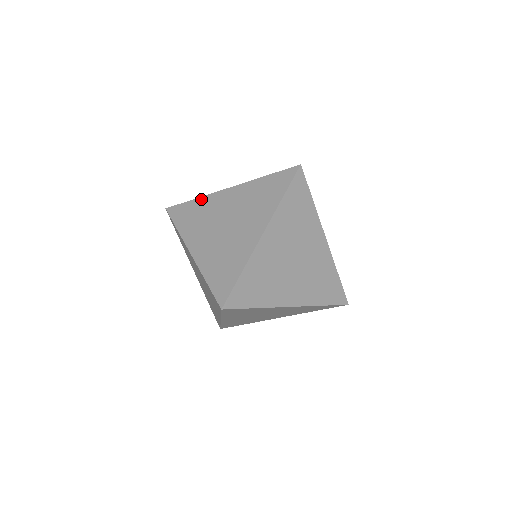
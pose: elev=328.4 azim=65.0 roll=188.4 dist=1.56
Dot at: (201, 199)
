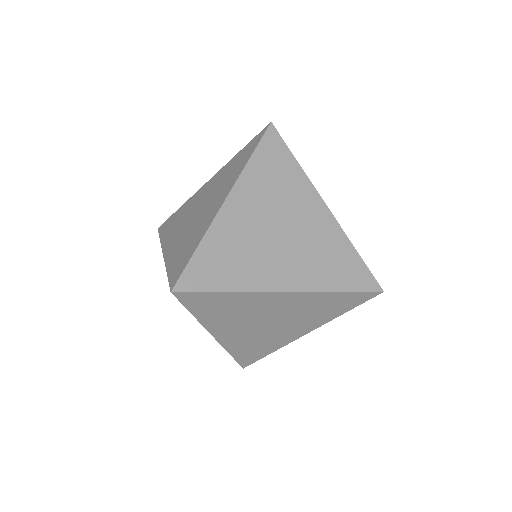
Dot at: (185, 204)
